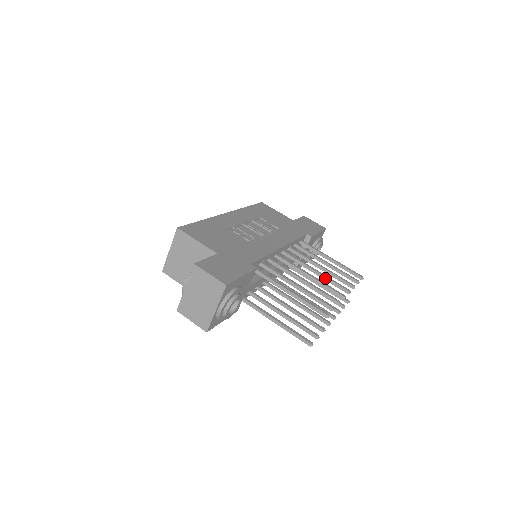
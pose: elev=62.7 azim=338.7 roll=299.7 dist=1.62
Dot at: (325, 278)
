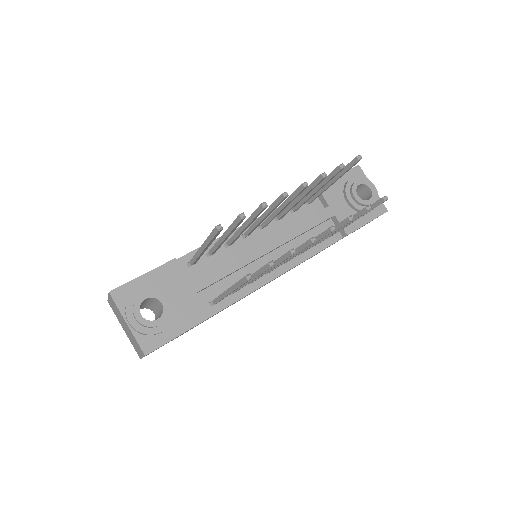
Dot at: (286, 202)
